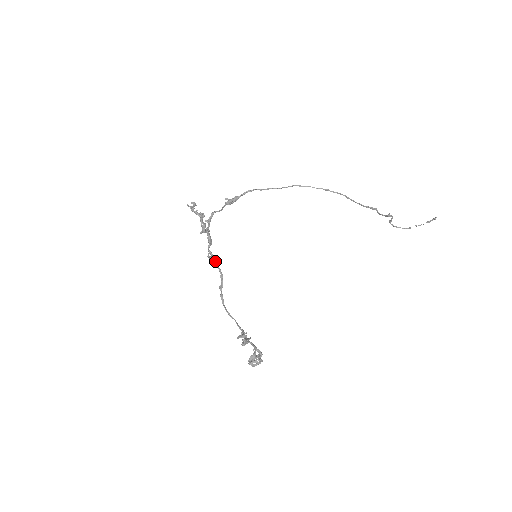
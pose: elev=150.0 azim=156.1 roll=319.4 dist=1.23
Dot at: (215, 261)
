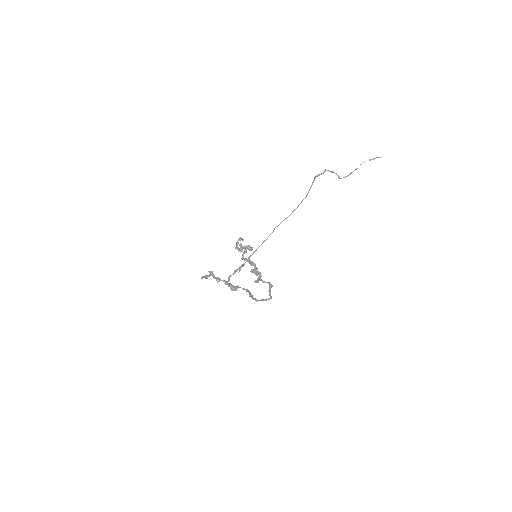
Dot at: (236, 286)
